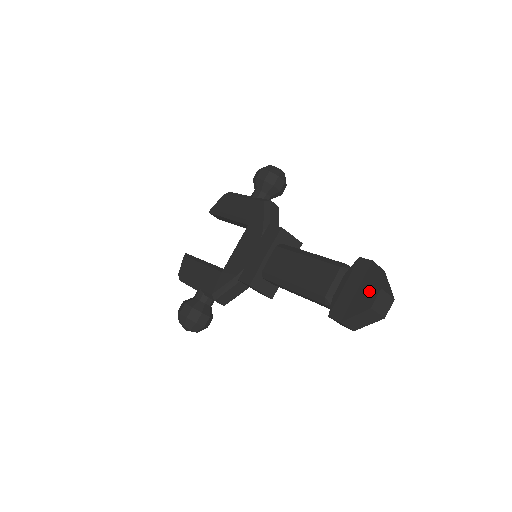
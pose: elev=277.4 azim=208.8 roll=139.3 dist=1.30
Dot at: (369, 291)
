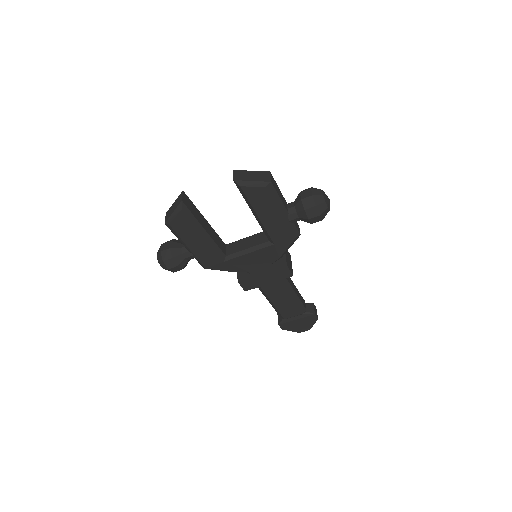
Dot at: (305, 328)
